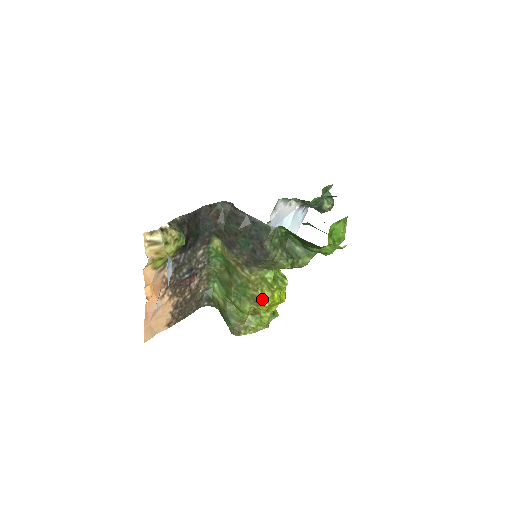
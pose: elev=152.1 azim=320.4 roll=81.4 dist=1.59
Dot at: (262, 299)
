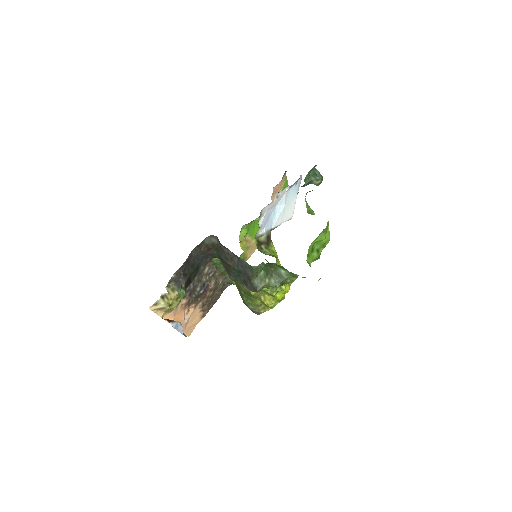
Dot at: (266, 304)
